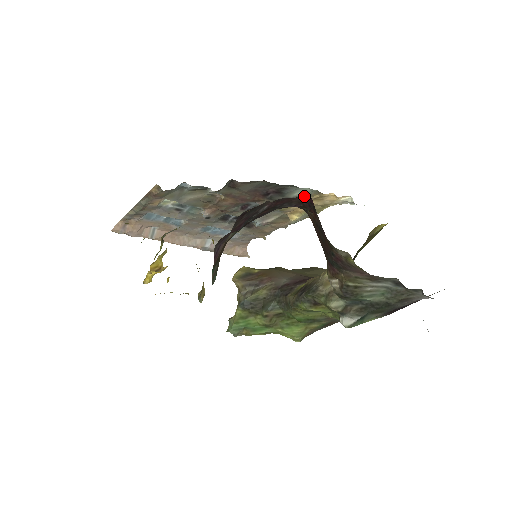
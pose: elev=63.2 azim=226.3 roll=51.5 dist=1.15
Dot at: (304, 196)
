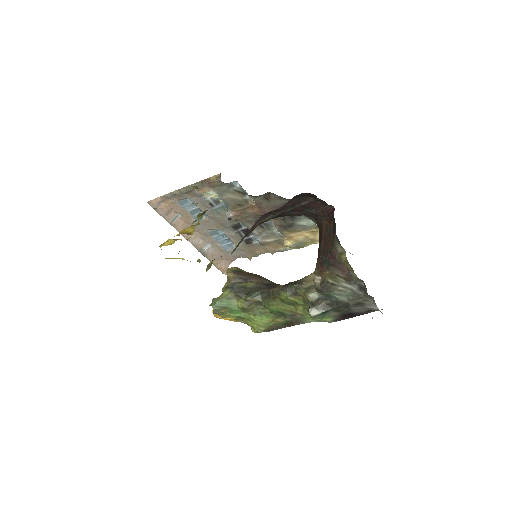
Dot at: (329, 207)
